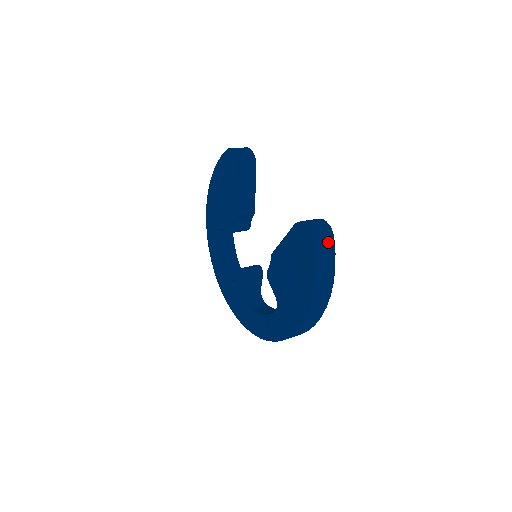
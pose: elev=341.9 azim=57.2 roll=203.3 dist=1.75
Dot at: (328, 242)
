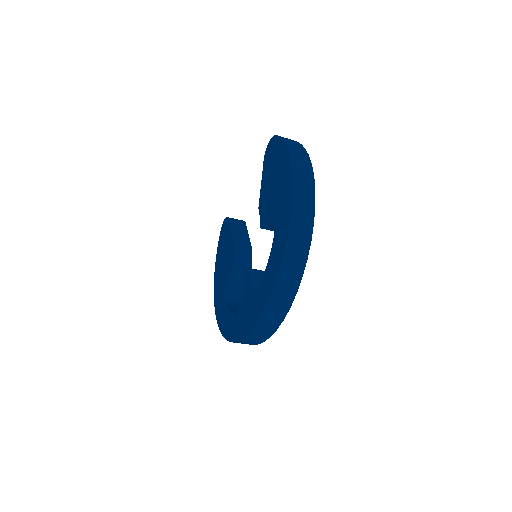
Dot at: occluded
